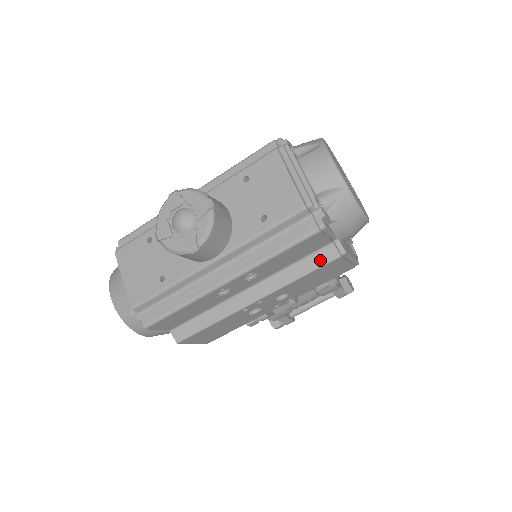
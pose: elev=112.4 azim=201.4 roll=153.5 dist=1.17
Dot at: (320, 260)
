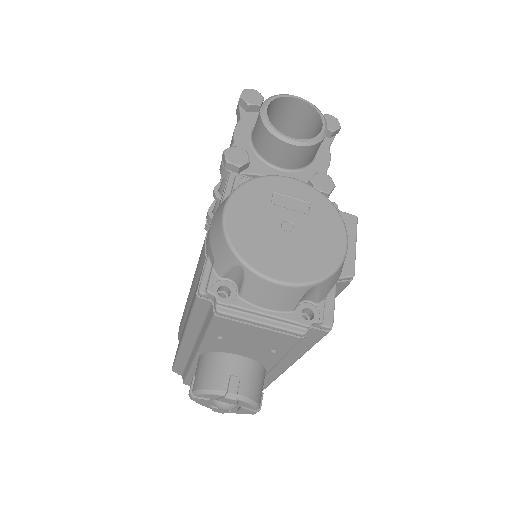
Dot at: (336, 292)
